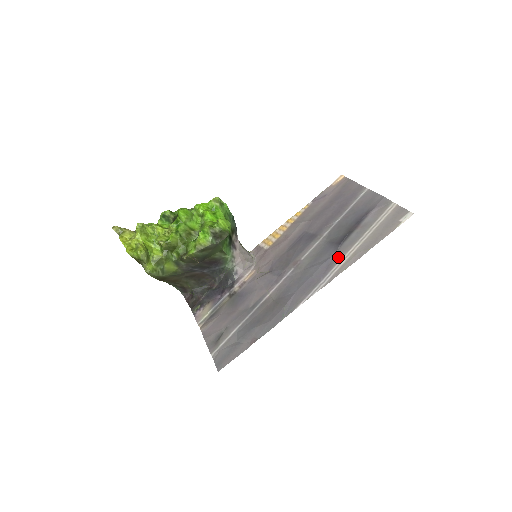
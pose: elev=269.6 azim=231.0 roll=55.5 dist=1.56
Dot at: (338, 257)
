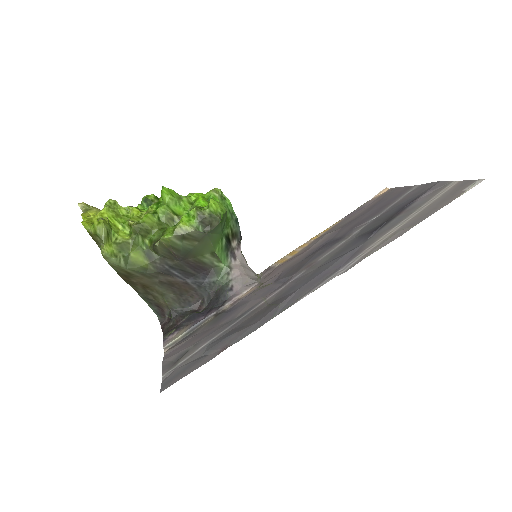
Dot at: (369, 243)
